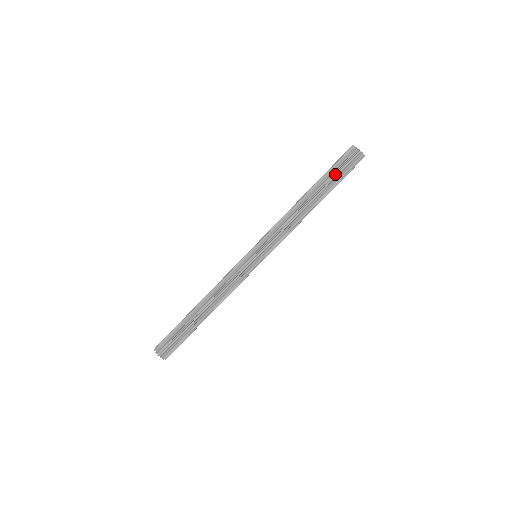
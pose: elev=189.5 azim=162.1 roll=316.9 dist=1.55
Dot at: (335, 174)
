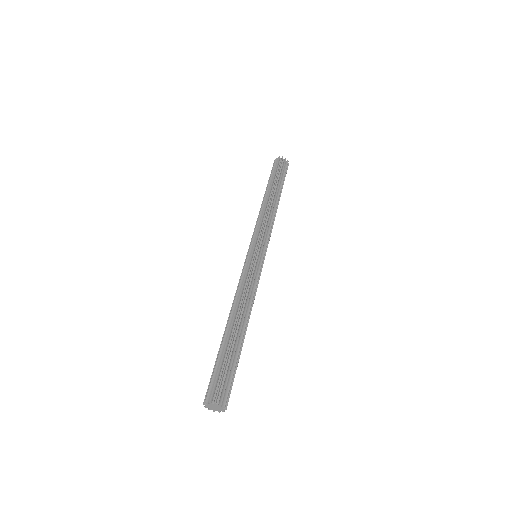
Dot at: (281, 176)
